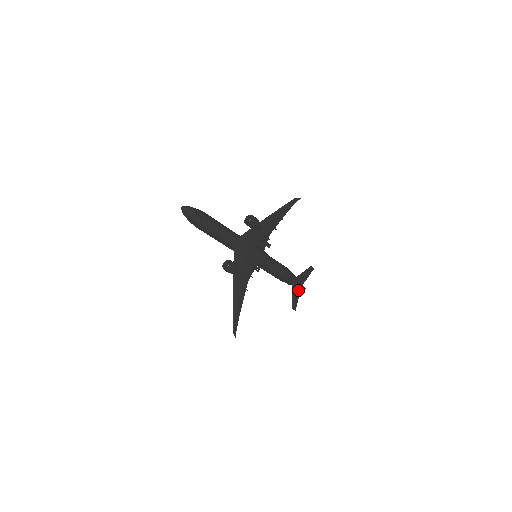
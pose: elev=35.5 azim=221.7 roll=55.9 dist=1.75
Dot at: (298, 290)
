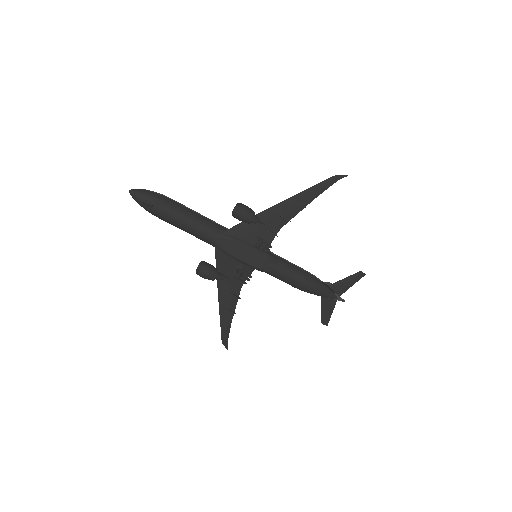
Dot at: (332, 302)
